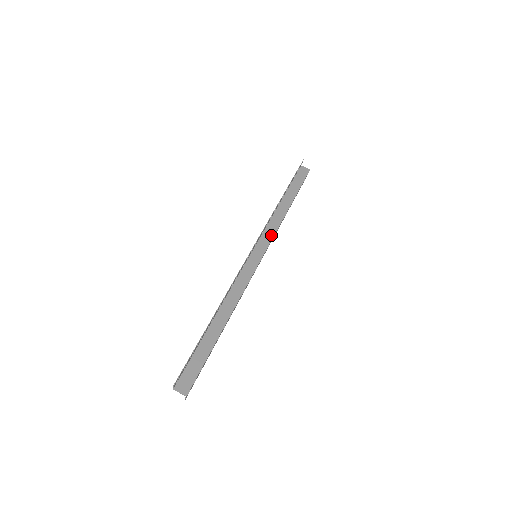
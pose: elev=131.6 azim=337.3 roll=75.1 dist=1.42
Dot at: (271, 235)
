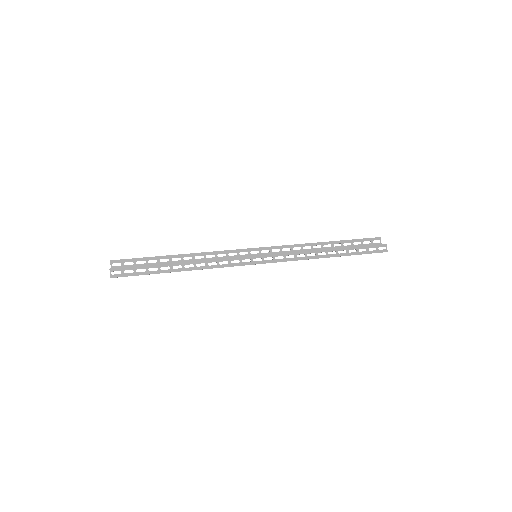
Dot at: (286, 253)
